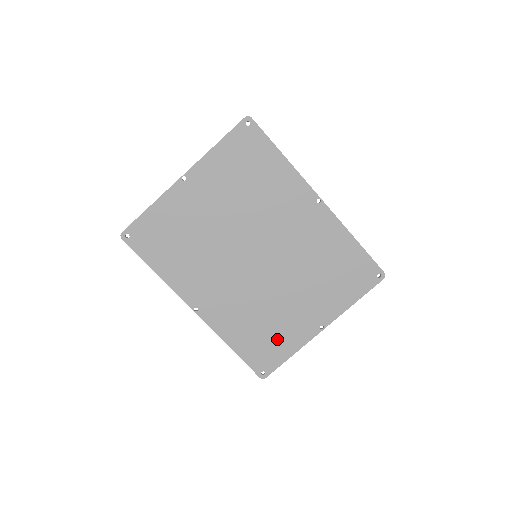
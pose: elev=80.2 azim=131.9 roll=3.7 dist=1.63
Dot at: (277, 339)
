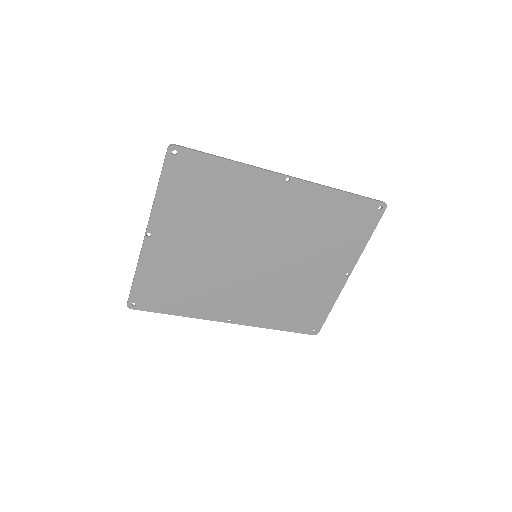
Dot at: (312, 304)
